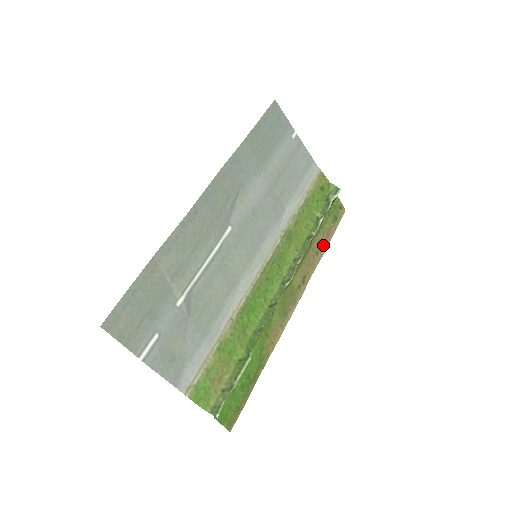
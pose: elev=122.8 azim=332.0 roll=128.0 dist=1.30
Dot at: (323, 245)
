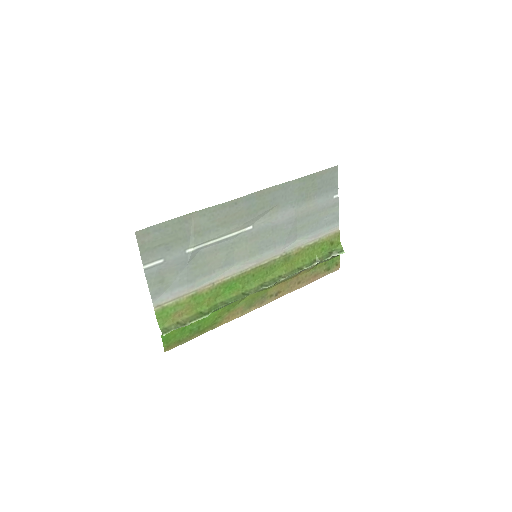
Dot at: (307, 280)
